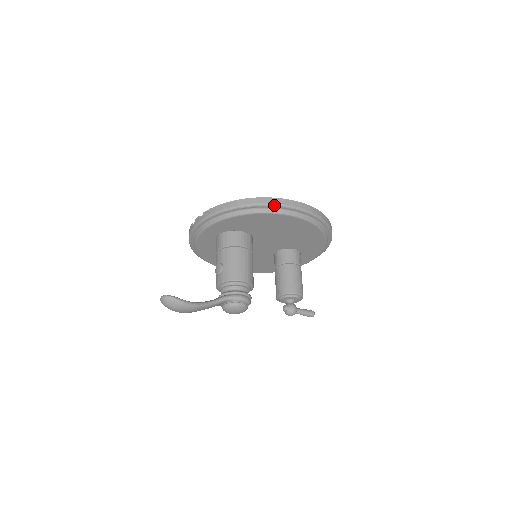
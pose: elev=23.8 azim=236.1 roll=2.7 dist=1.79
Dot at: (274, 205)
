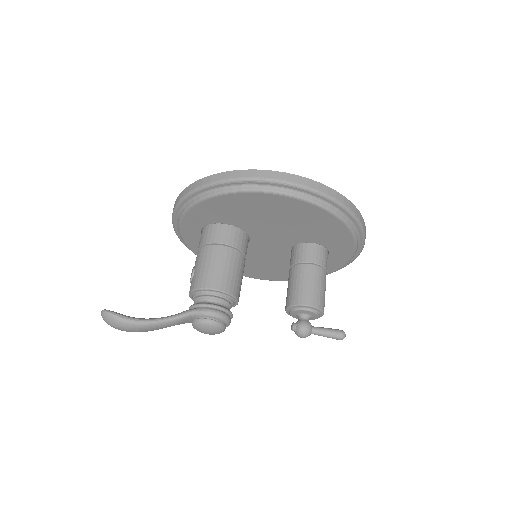
Dot at: (236, 180)
